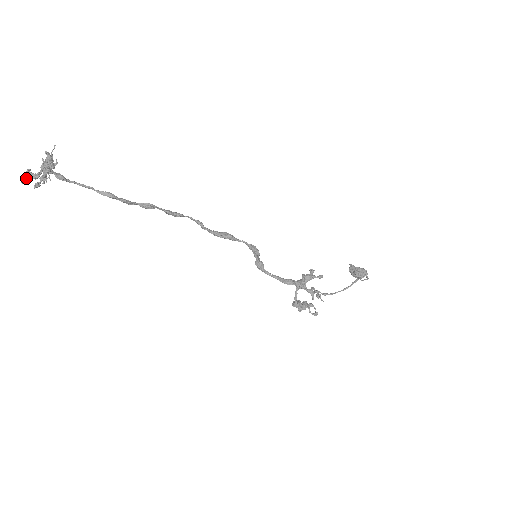
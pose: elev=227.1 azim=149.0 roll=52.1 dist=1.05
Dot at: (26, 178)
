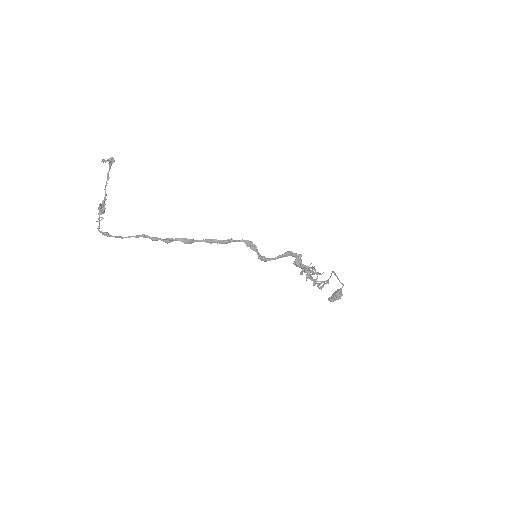
Dot at: (104, 160)
